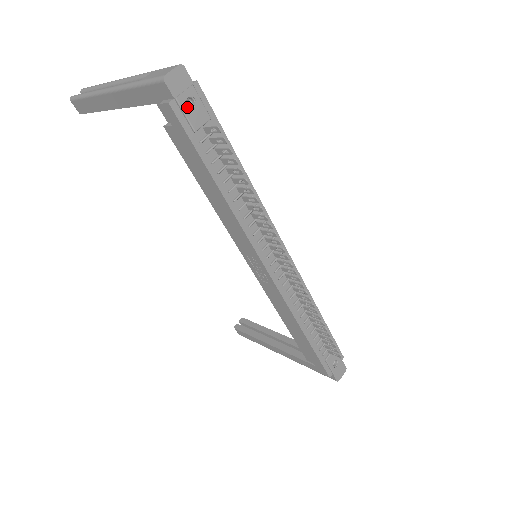
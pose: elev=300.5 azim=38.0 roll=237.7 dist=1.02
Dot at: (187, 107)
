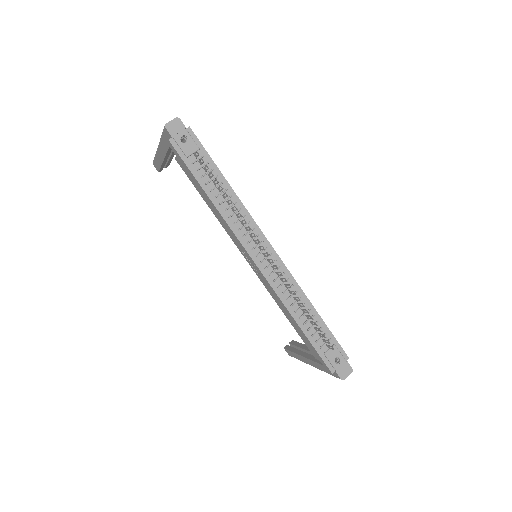
Dot at: (181, 142)
